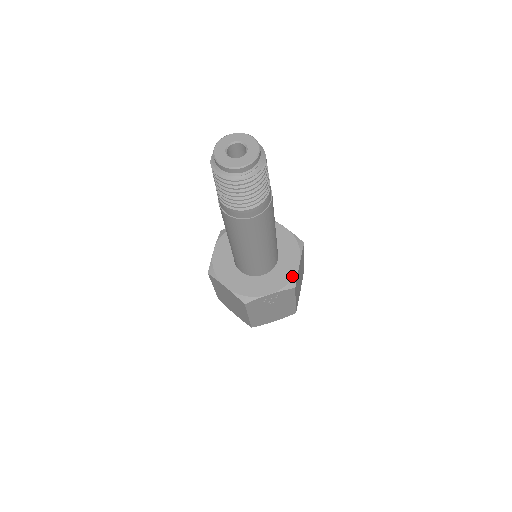
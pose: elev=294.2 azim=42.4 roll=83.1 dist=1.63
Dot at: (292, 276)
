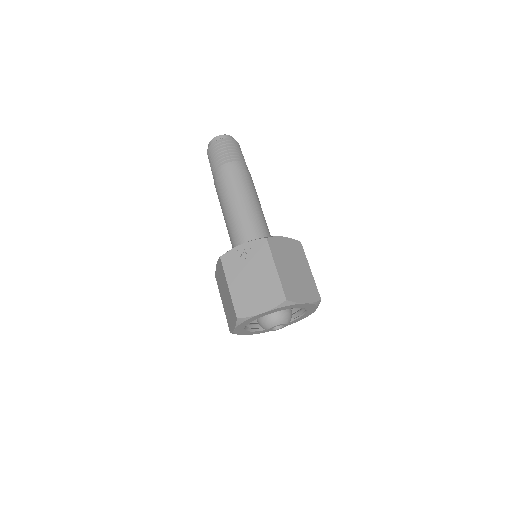
Dot at: occluded
